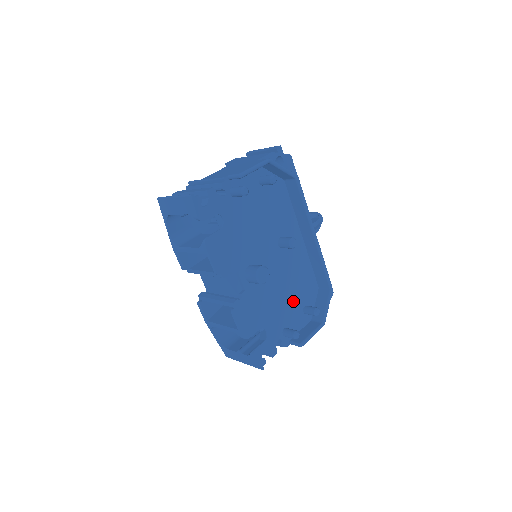
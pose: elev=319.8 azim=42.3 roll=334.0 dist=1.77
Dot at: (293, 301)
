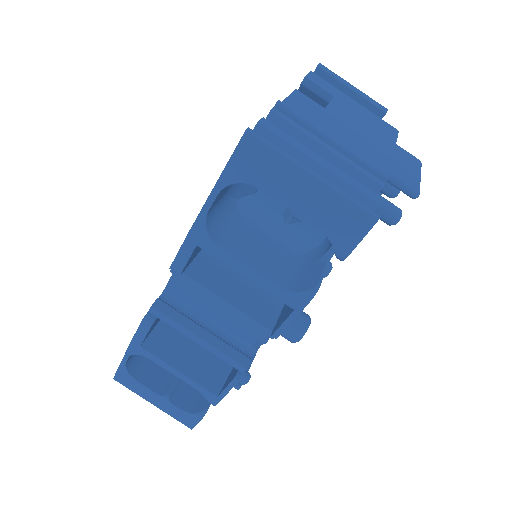
Dot at: occluded
